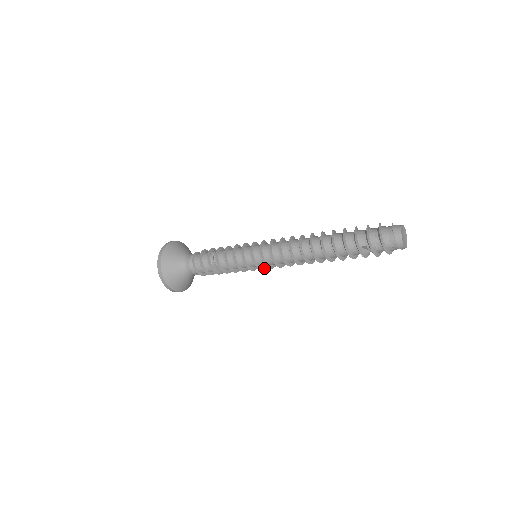
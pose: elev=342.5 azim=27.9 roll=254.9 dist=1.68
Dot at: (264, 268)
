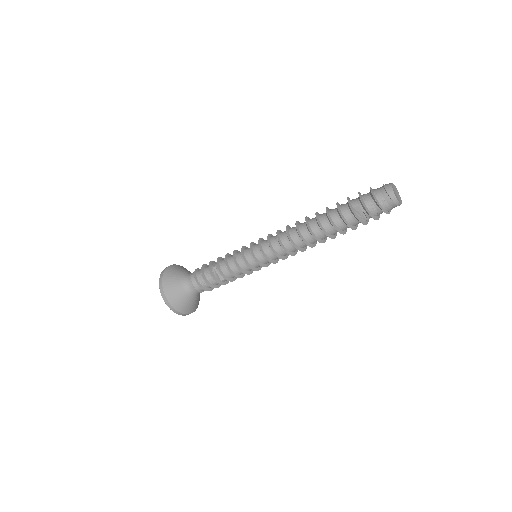
Dot at: (263, 266)
